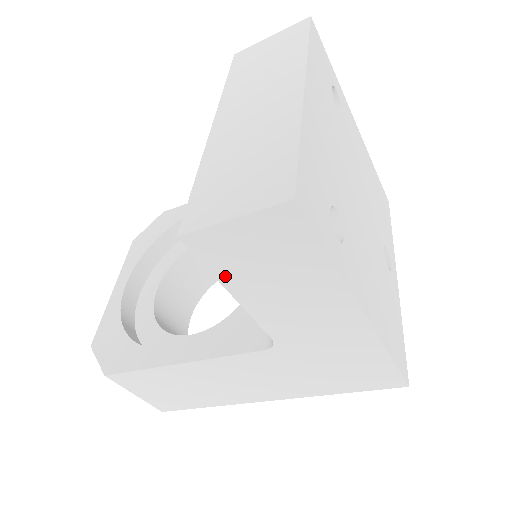
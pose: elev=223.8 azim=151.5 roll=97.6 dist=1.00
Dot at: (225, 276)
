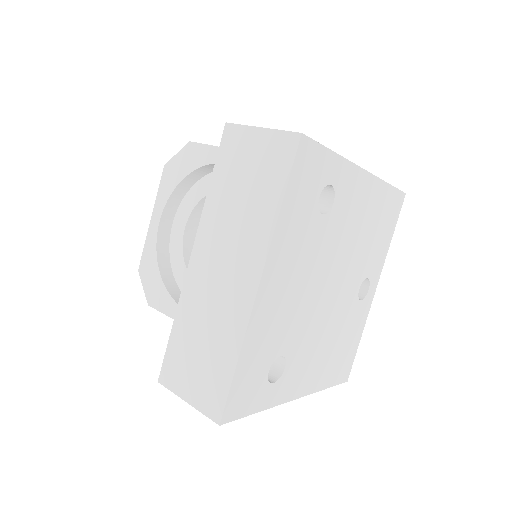
Dot at: occluded
